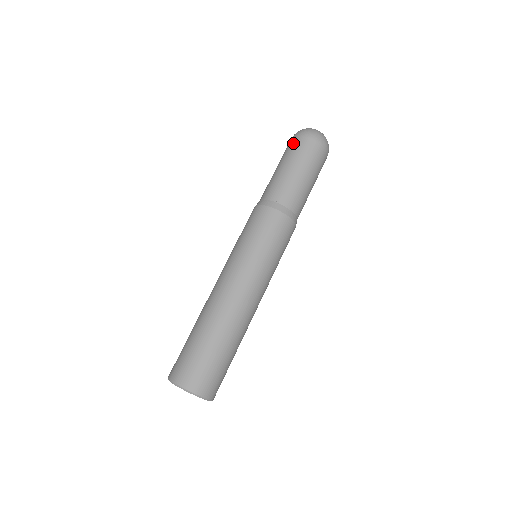
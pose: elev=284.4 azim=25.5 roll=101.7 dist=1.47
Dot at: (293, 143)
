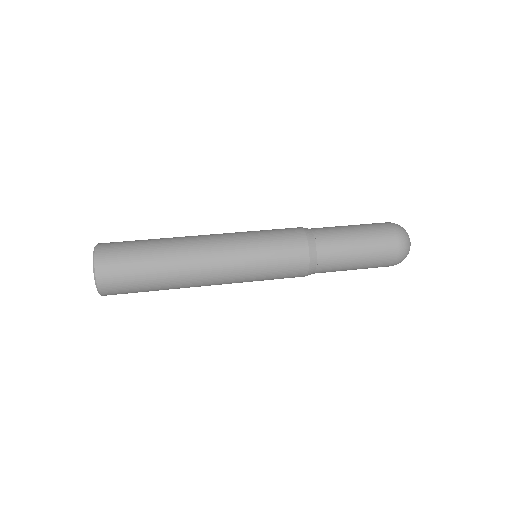
Dot at: (383, 226)
